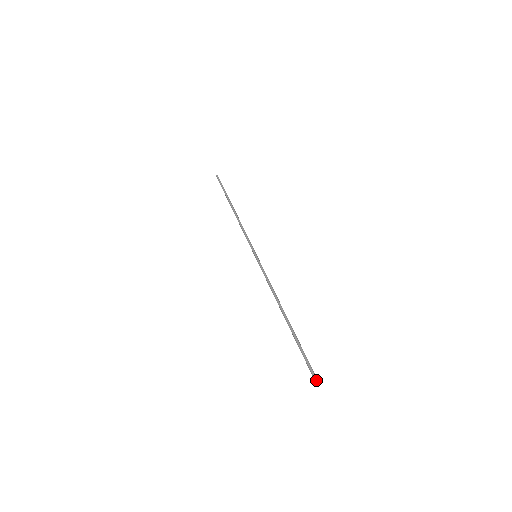
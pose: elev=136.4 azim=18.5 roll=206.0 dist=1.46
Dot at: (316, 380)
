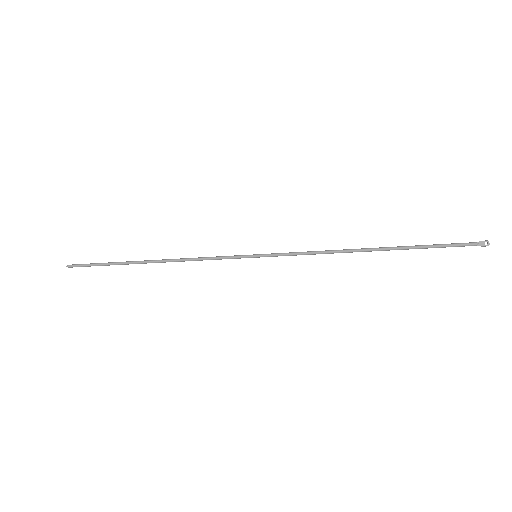
Dot at: occluded
